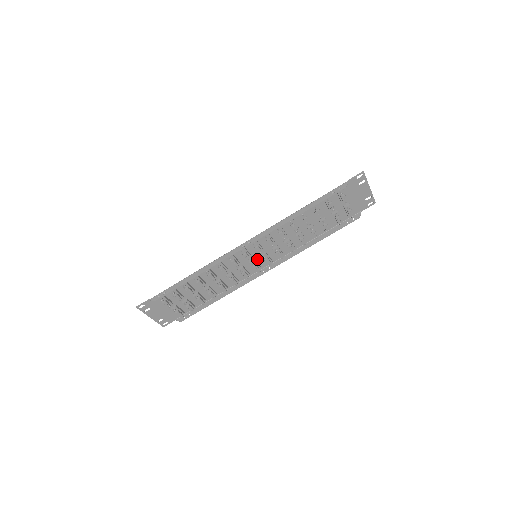
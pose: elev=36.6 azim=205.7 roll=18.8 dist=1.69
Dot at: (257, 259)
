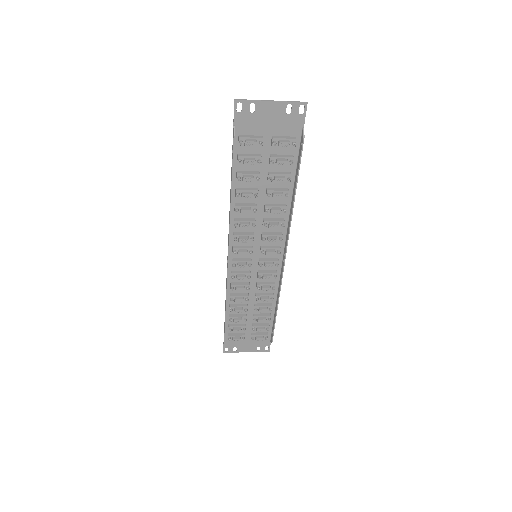
Dot at: (263, 256)
